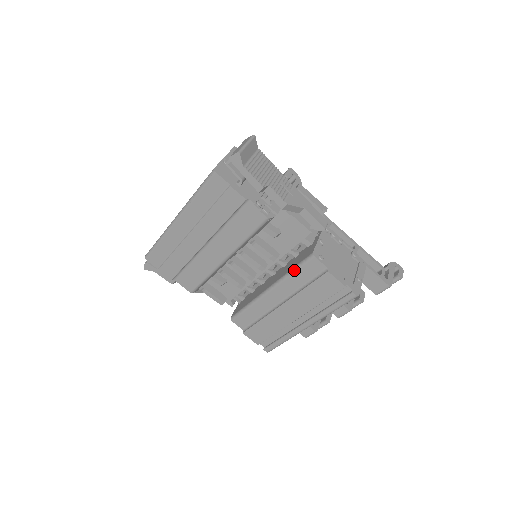
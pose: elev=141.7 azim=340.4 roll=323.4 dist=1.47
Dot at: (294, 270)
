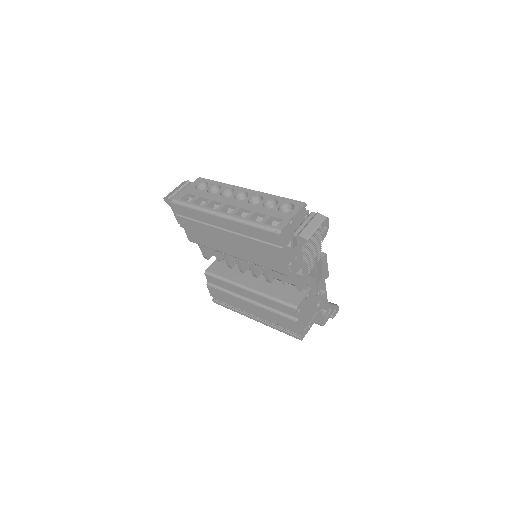
Dot at: (276, 301)
